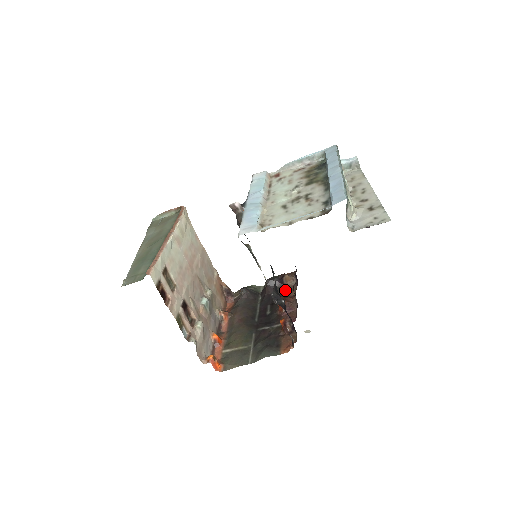
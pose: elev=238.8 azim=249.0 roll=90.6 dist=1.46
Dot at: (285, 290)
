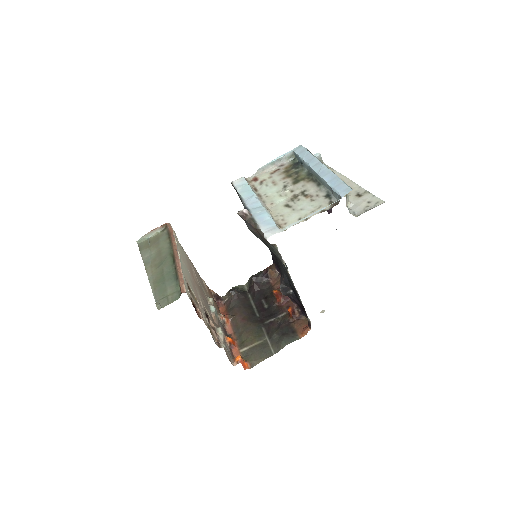
Dot at: (272, 283)
